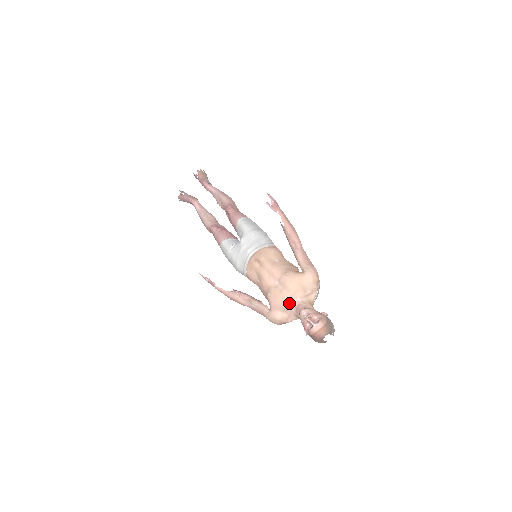
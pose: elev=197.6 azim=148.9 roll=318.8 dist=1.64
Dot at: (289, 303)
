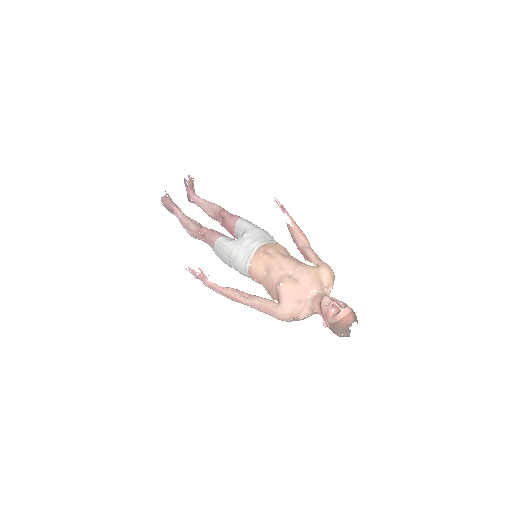
Dot at: (304, 294)
